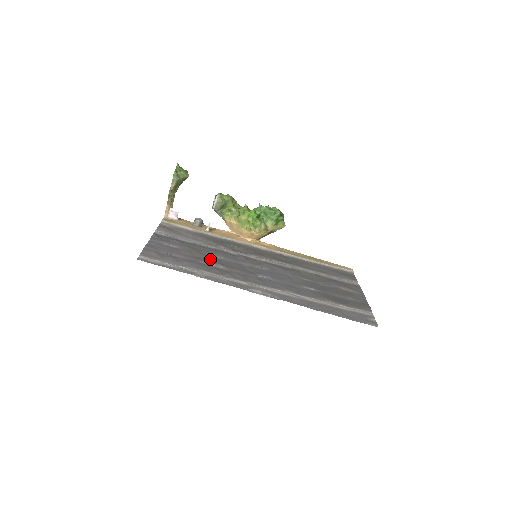
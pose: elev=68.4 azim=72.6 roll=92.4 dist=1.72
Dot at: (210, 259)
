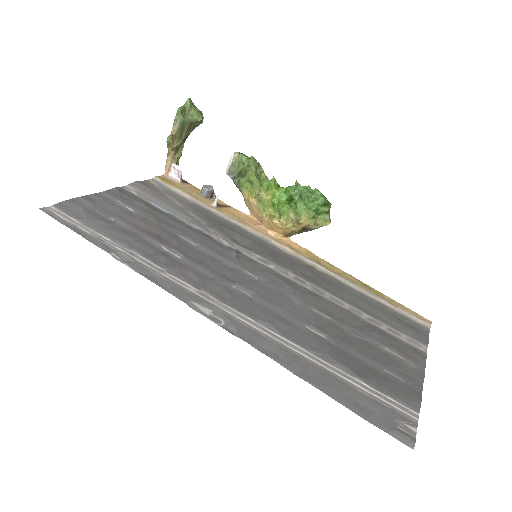
Dot at: (170, 240)
